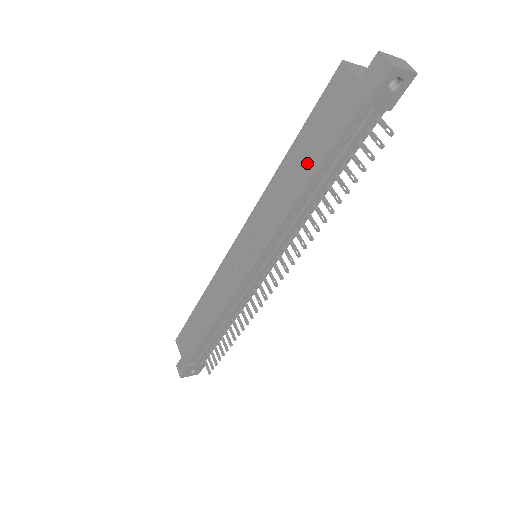
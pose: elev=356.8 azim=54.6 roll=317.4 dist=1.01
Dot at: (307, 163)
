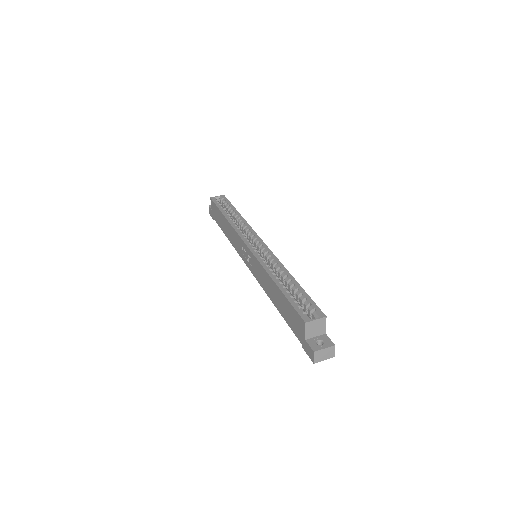
Dot at: (279, 305)
